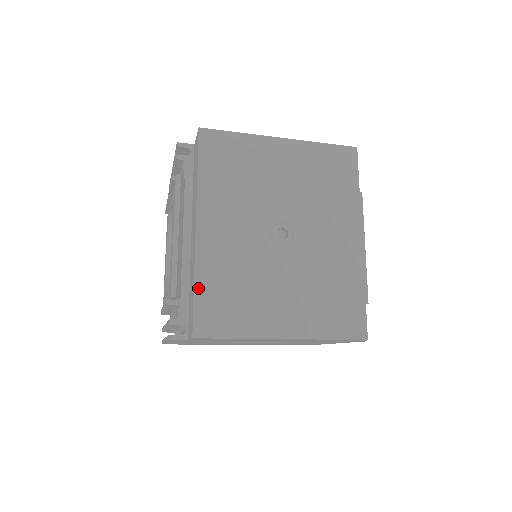
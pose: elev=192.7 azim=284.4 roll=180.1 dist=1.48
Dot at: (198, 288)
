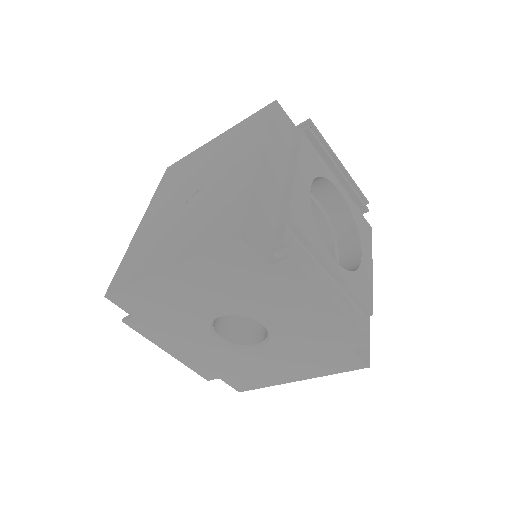
Dot at: (123, 261)
